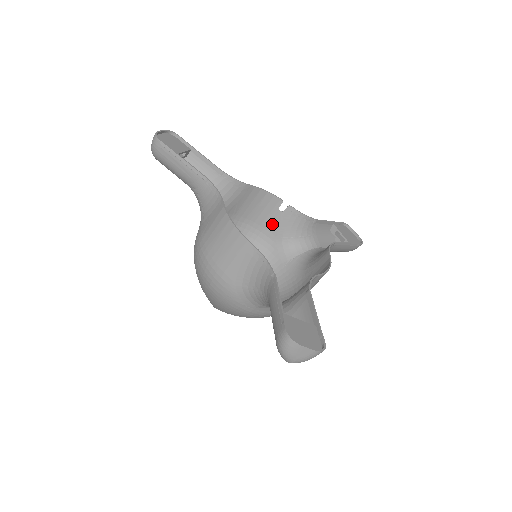
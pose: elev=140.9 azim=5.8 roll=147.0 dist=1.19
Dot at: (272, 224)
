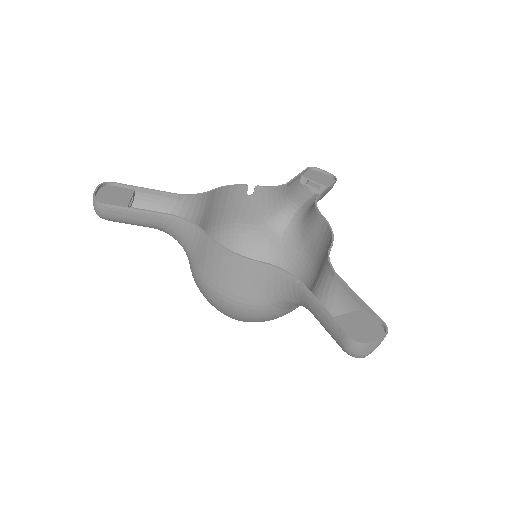
Dot at: (248, 211)
